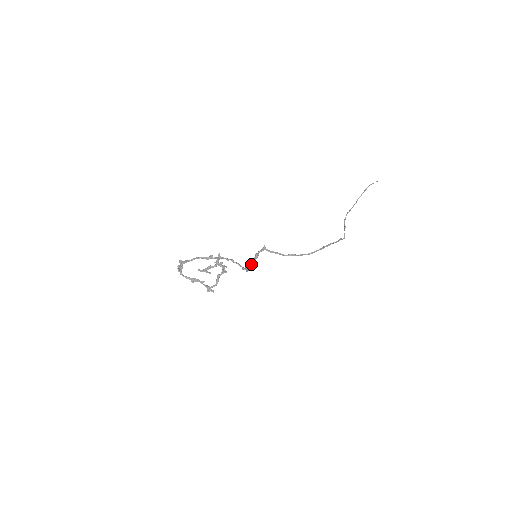
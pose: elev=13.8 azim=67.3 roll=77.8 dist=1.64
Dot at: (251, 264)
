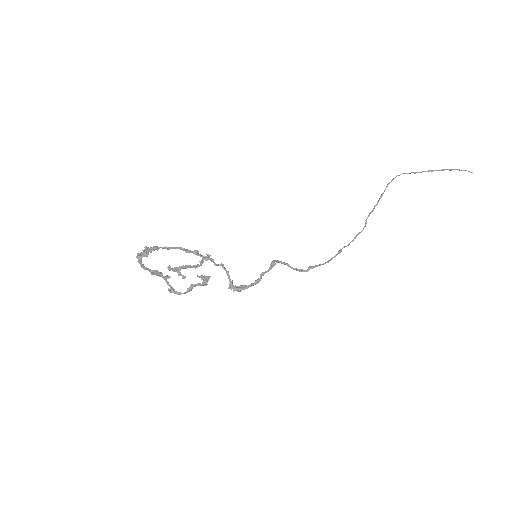
Dot at: (244, 287)
